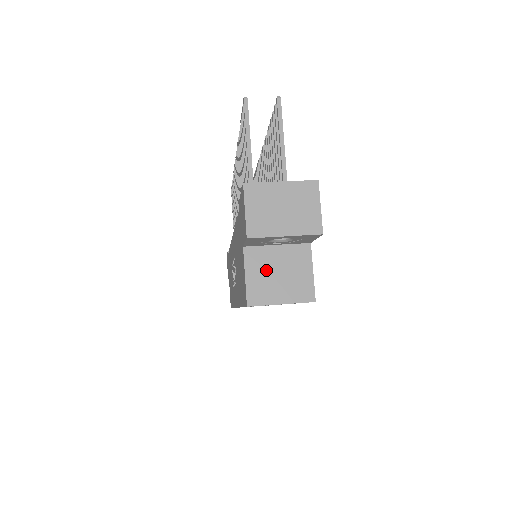
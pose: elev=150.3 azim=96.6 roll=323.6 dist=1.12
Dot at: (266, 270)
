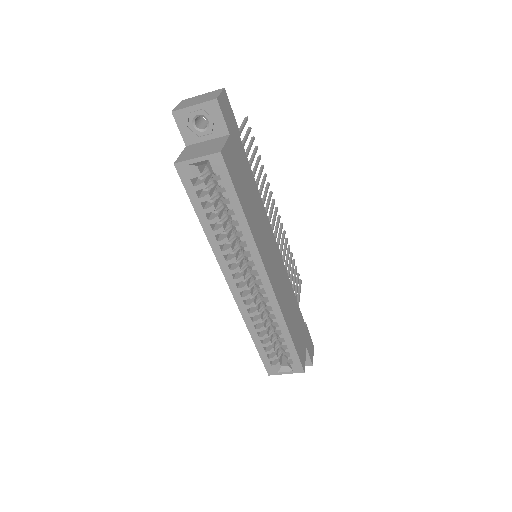
Dot at: (195, 150)
